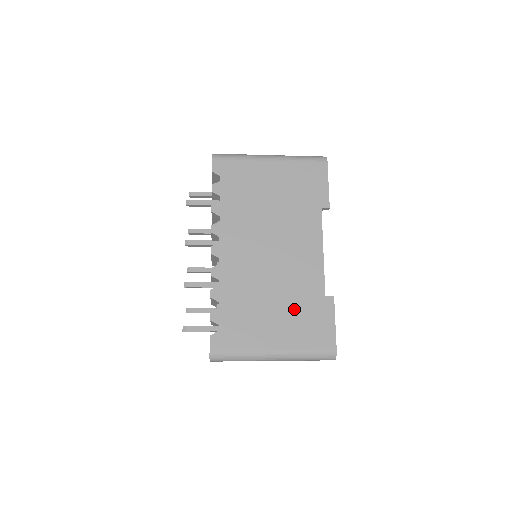
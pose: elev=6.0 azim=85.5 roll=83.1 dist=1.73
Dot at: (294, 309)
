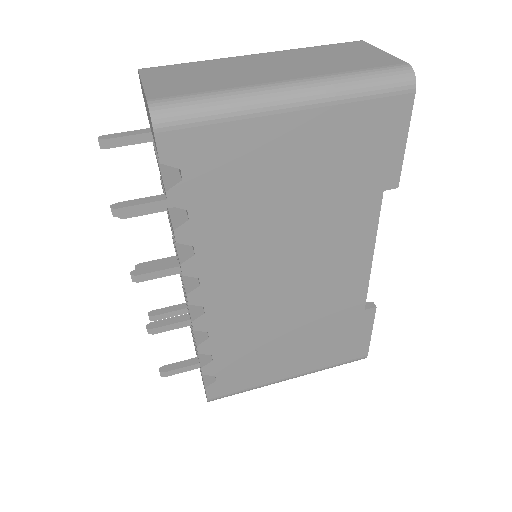
Dot at: (320, 334)
